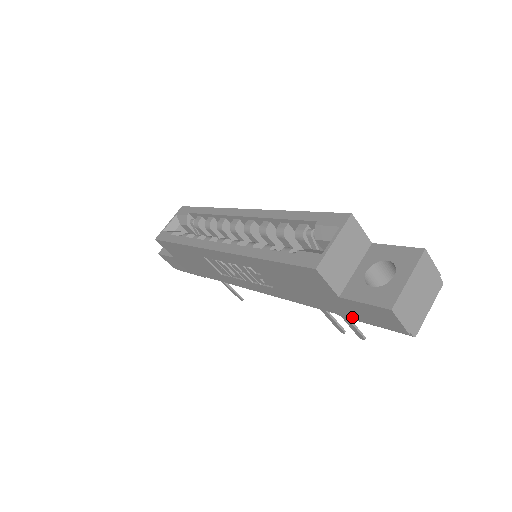
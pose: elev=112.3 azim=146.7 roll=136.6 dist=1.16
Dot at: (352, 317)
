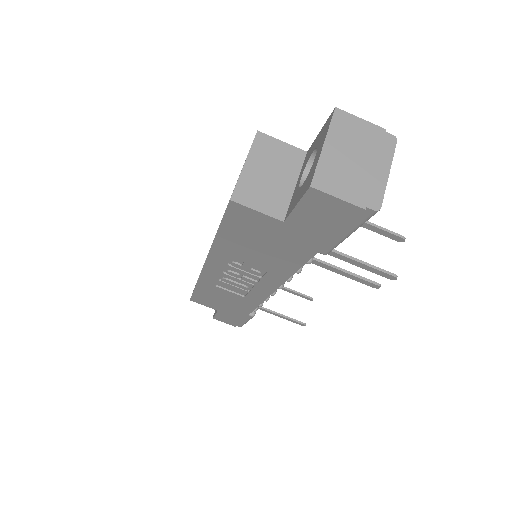
Dot at: (324, 242)
